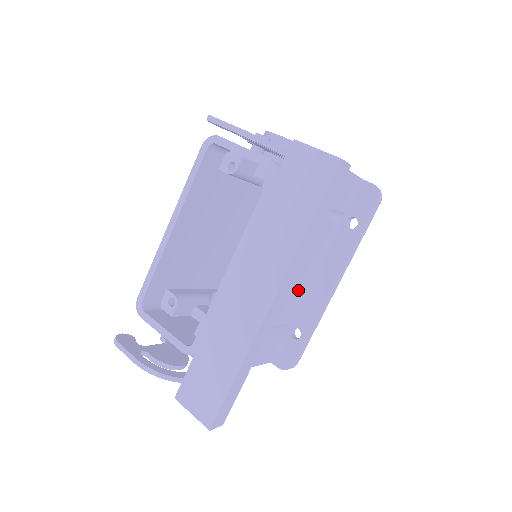
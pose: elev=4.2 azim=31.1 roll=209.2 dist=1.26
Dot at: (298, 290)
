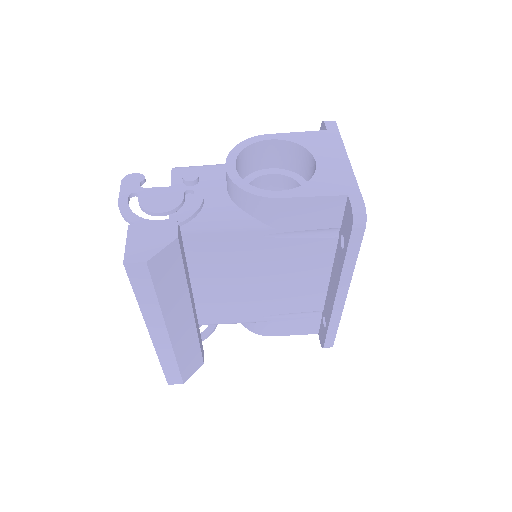
Dot at: (308, 289)
